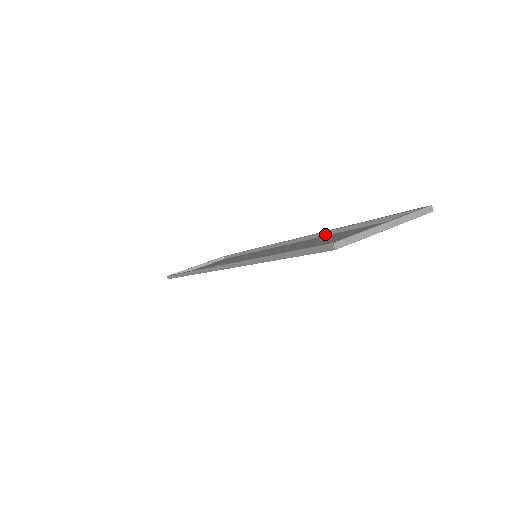
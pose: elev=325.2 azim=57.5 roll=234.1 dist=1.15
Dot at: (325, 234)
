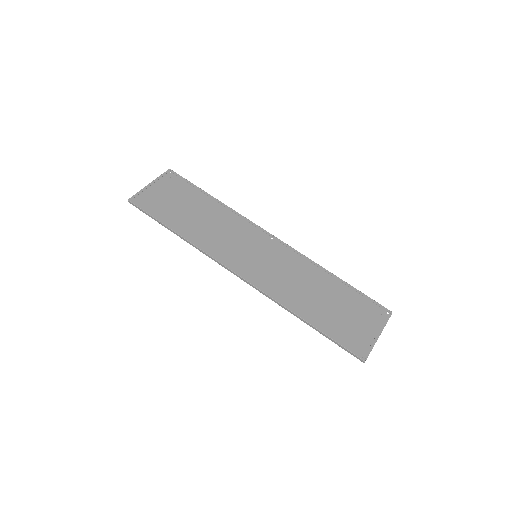
Dot at: (311, 261)
